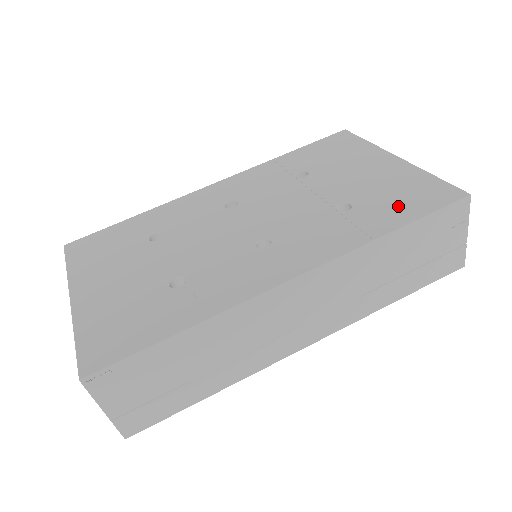
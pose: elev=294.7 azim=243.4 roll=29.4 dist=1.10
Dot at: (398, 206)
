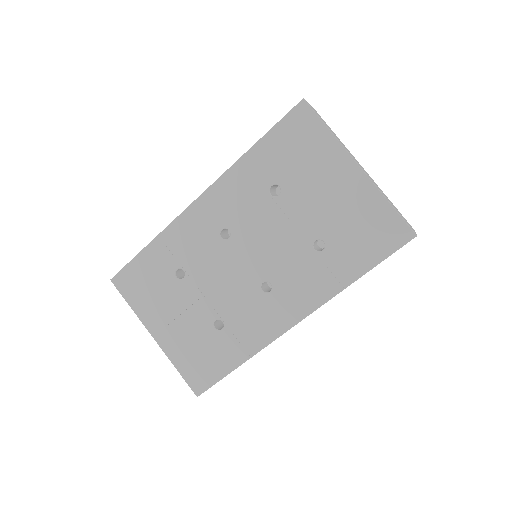
Dot at: (361, 248)
